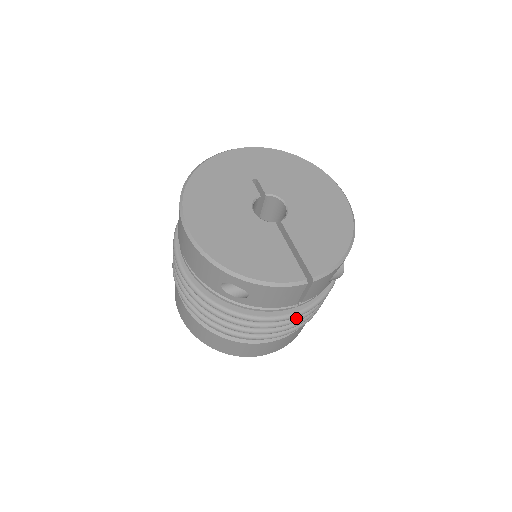
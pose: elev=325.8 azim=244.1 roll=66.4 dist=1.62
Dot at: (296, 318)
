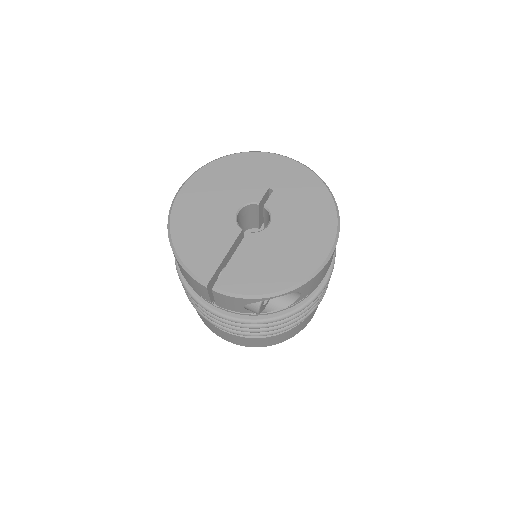
Dot at: (220, 318)
